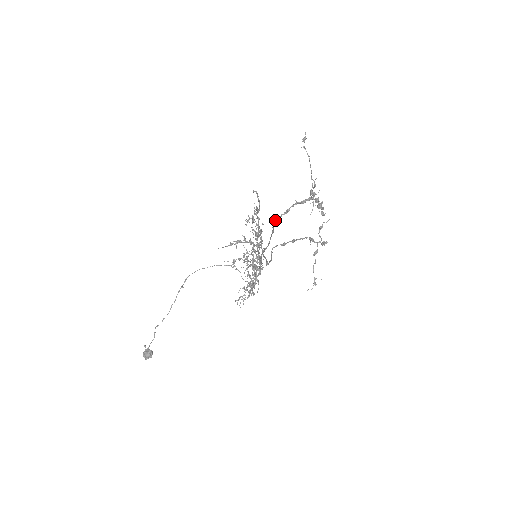
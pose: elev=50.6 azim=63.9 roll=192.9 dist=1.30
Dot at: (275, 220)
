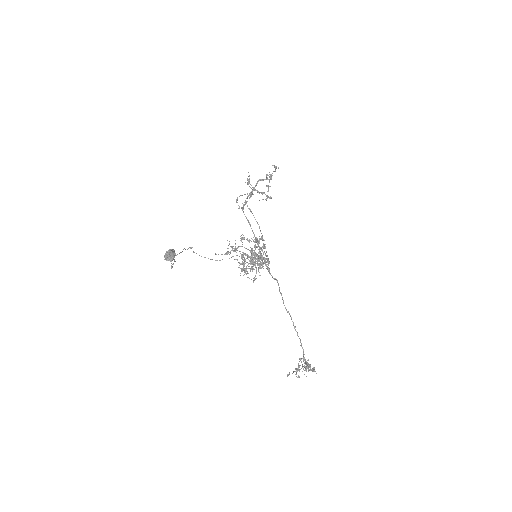
Dot at: (241, 208)
